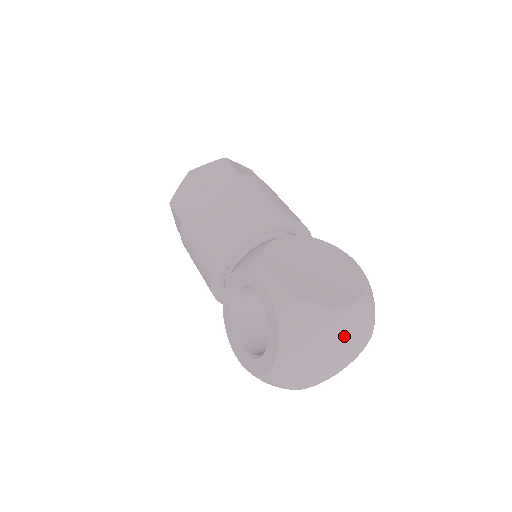
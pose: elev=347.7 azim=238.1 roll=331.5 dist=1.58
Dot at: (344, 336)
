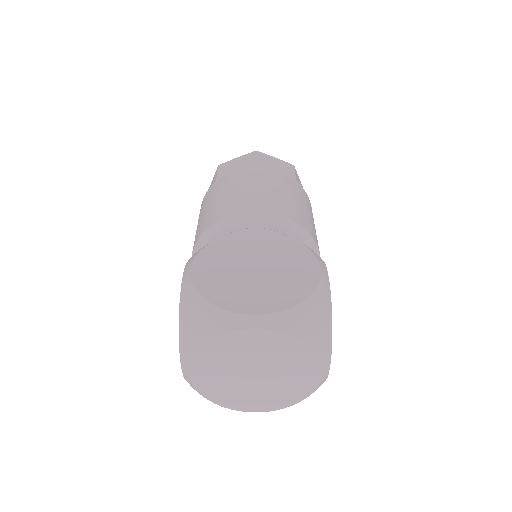
Dot at: (266, 355)
